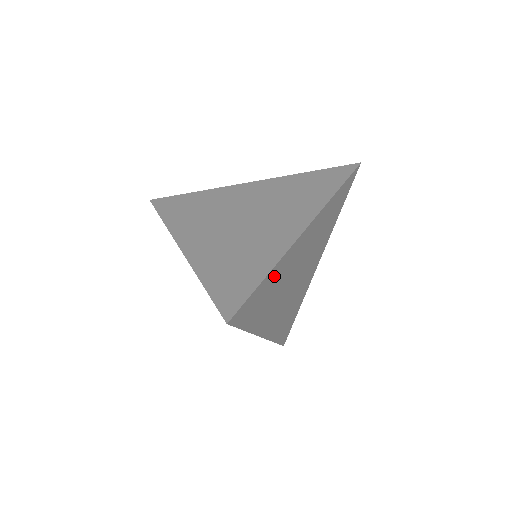
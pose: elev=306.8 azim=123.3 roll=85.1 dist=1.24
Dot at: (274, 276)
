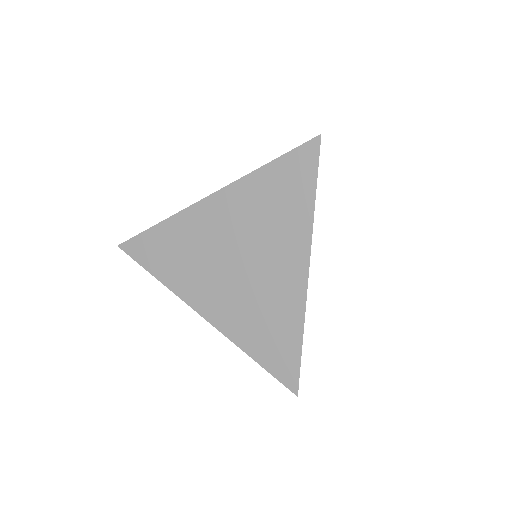
Dot at: occluded
